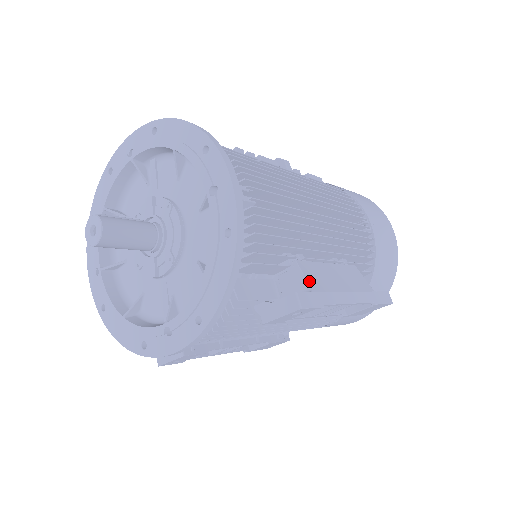
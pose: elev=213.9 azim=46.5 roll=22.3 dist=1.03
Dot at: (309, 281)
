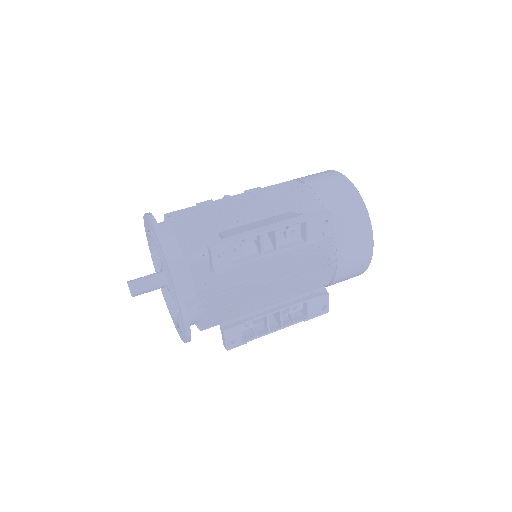
Dot at: (225, 235)
